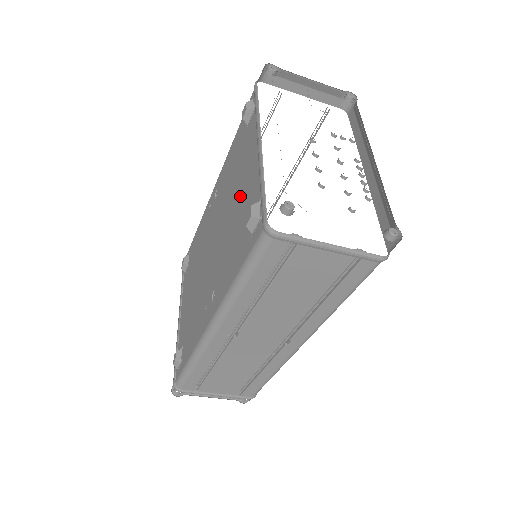
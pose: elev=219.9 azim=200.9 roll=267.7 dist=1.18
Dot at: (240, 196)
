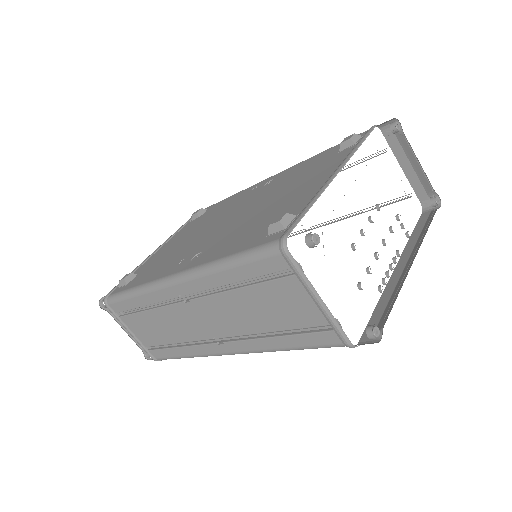
Dot at: (285, 199)
